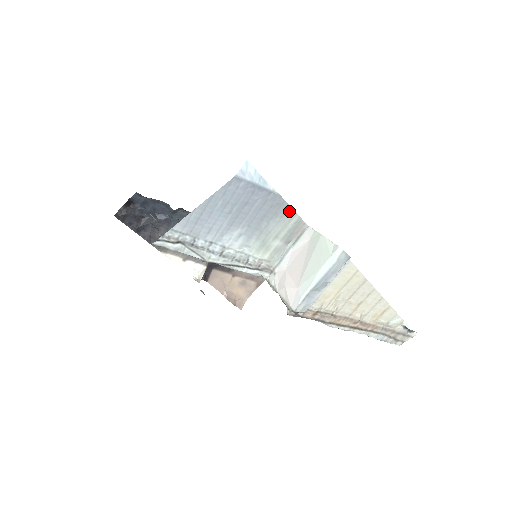
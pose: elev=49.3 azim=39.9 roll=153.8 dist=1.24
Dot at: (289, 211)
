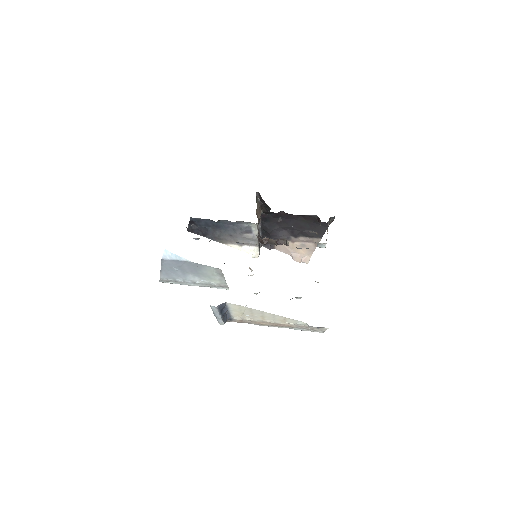
Dot at: (205, 266)
